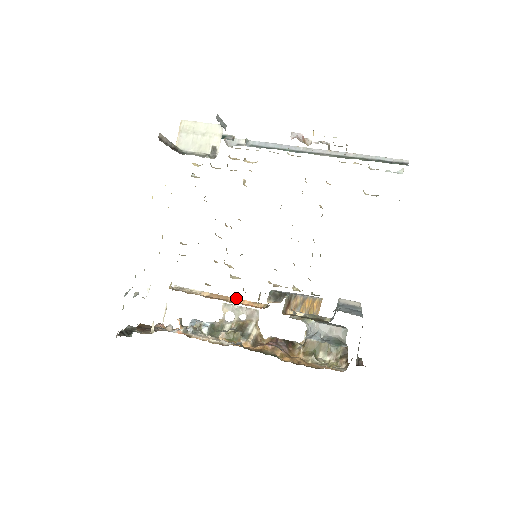
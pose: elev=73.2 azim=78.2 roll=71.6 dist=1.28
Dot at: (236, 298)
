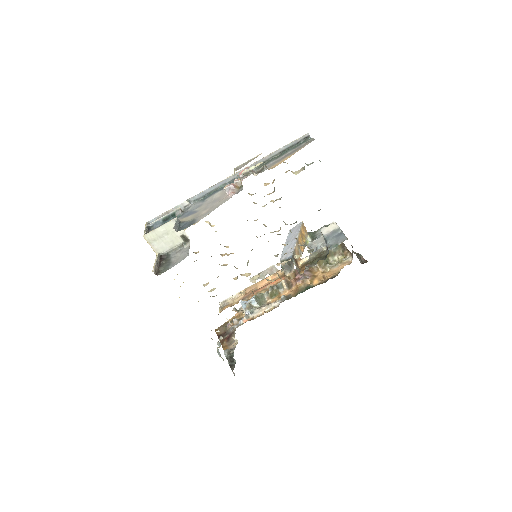
Dot at: (262, 281)
